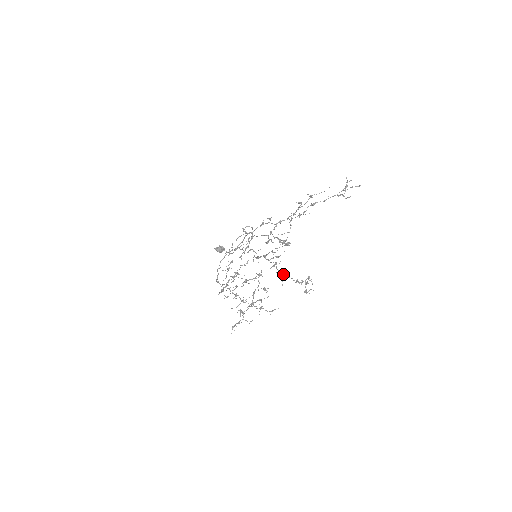
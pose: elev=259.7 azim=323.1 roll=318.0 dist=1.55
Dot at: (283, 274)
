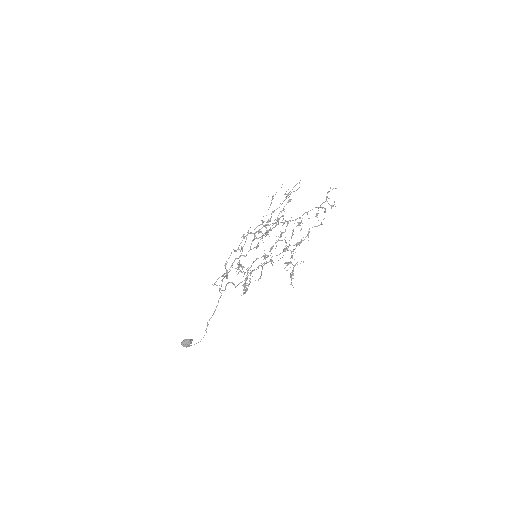
Dot at: (303, 214)
